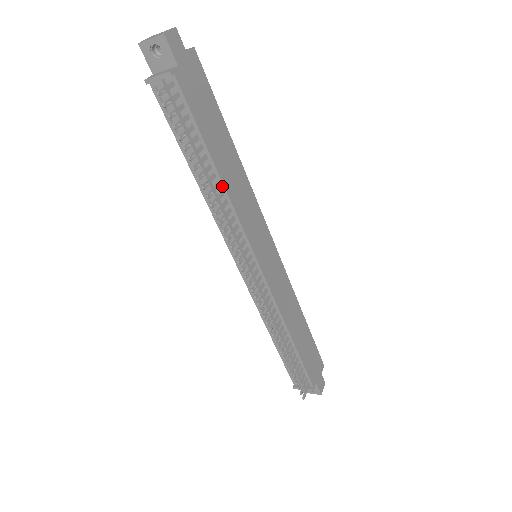
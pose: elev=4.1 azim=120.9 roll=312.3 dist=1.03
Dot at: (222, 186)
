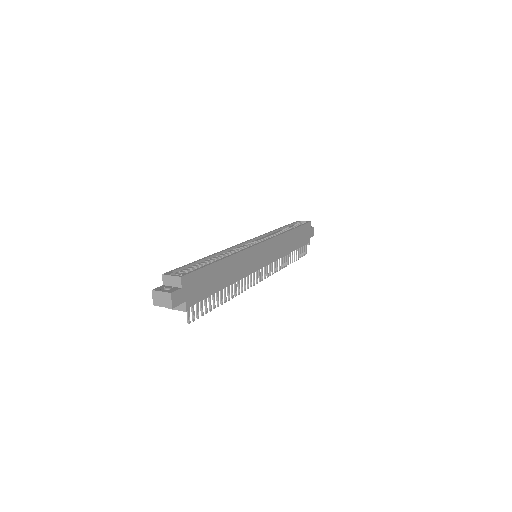
Dot at: (231, 284)
